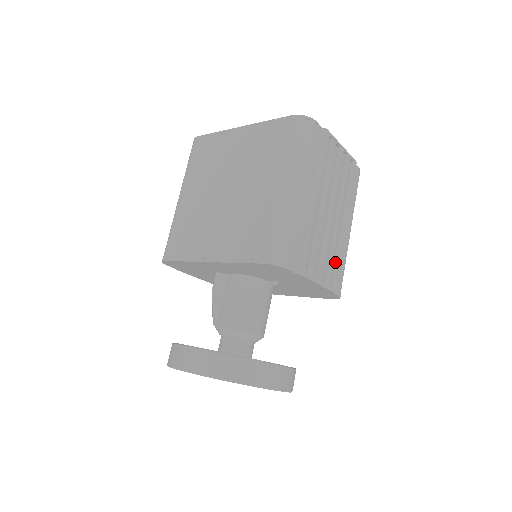
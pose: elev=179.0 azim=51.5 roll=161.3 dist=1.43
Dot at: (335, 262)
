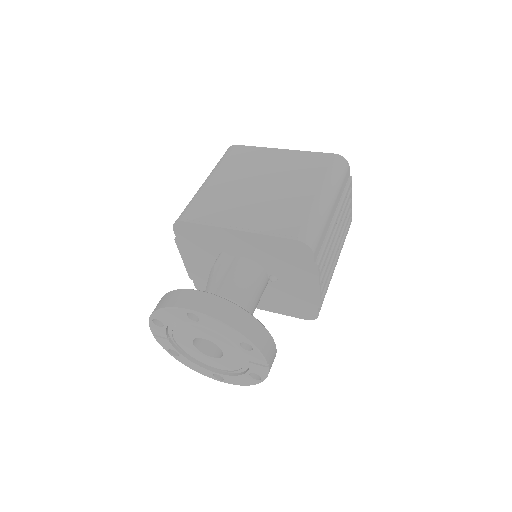
Dot at: (327, 282)
